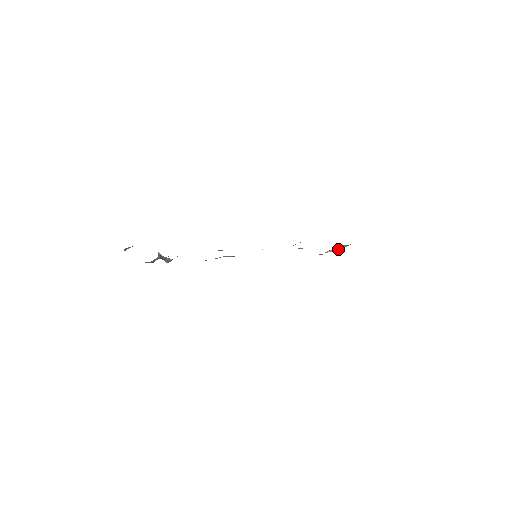
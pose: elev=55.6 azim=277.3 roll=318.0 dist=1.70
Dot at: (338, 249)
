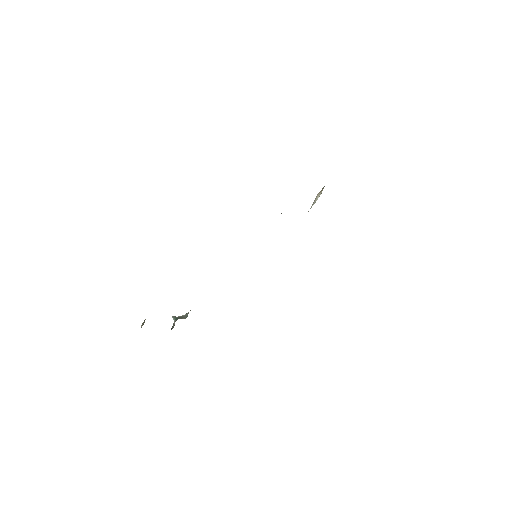
Dot at: (317, 198)
